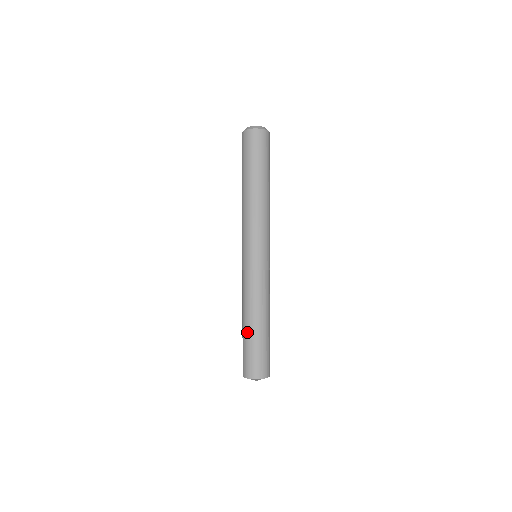
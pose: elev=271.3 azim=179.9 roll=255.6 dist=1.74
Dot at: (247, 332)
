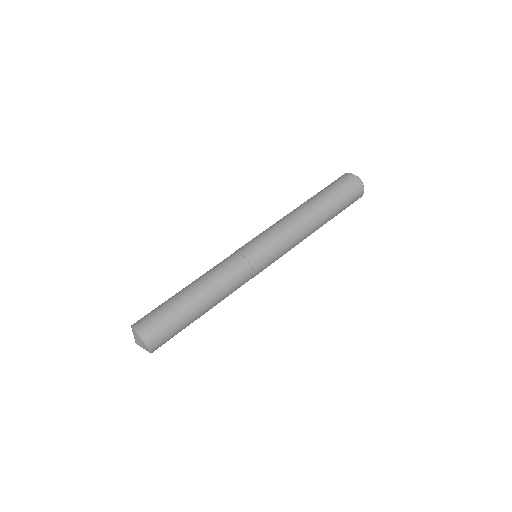
Dot at: (182, 295)
